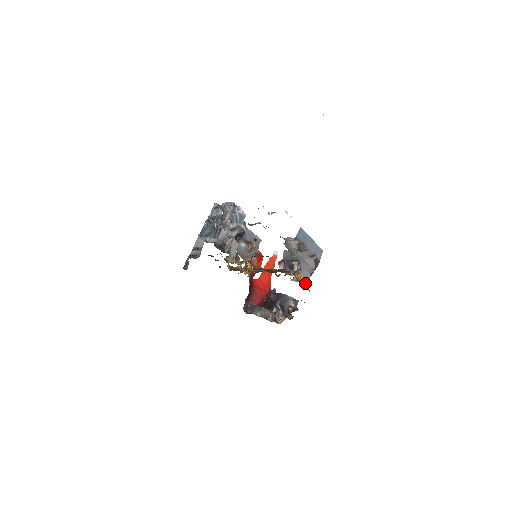
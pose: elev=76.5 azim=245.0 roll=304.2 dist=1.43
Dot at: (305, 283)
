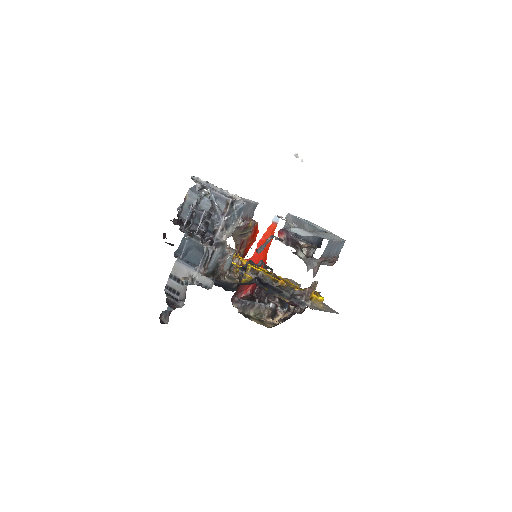
Dot at: (321, 304)
